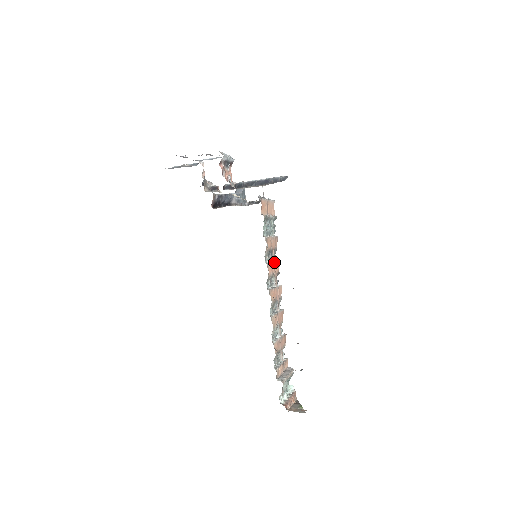
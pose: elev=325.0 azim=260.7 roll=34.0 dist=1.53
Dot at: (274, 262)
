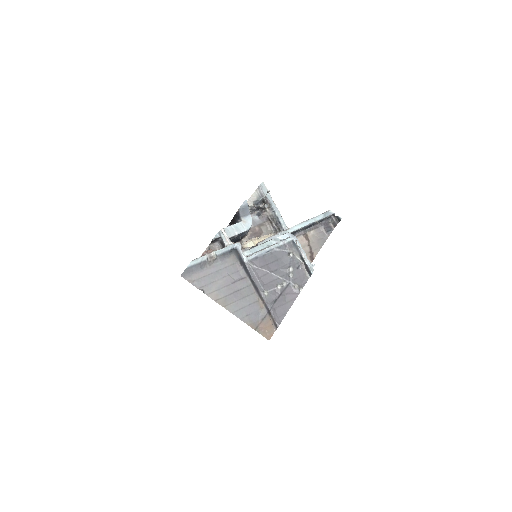
Dot at: occluded
